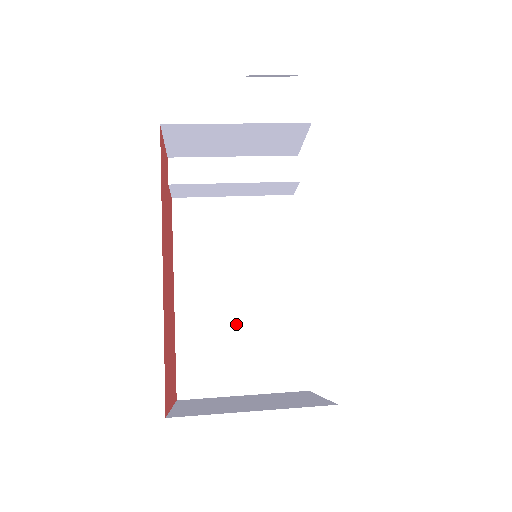
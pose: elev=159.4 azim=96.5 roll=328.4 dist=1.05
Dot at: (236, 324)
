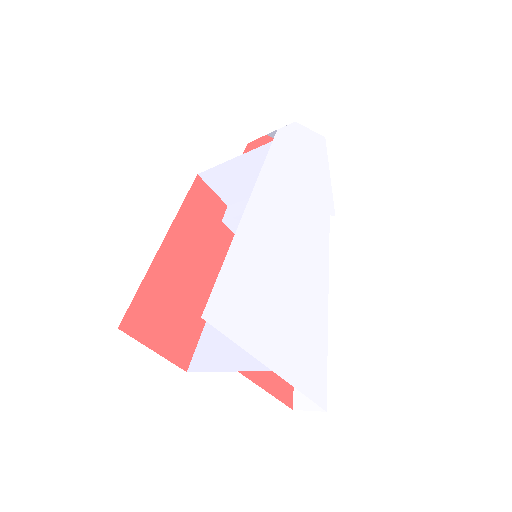
Dot at: occluded
